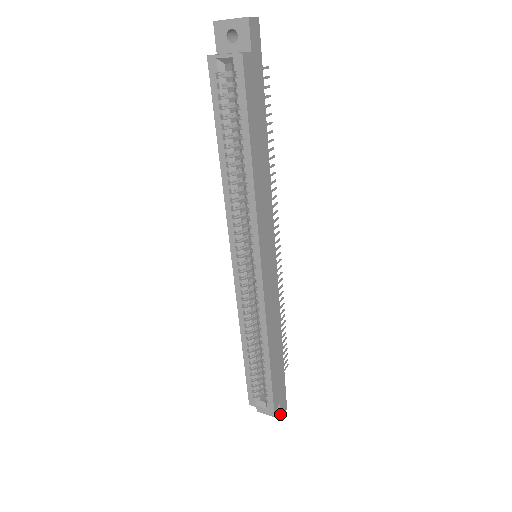
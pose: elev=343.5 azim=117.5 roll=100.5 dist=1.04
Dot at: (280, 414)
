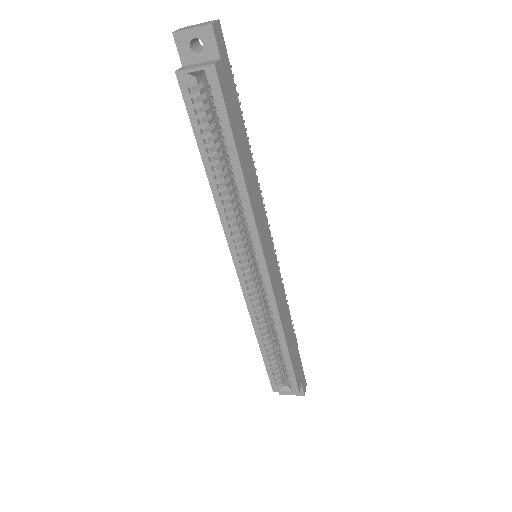
Dot at: (303, 392)
